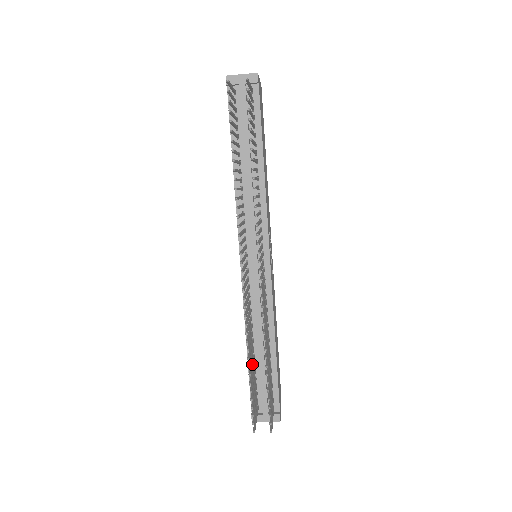
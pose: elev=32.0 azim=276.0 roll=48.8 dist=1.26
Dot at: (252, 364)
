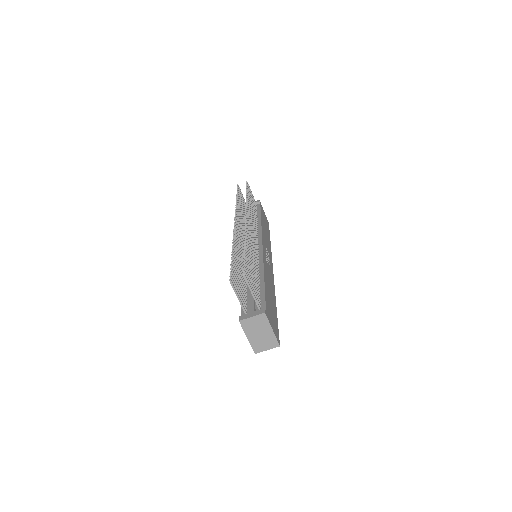
Dot at: (239, 270)
